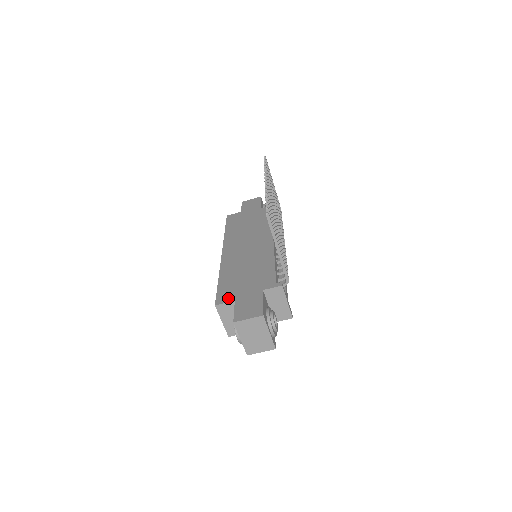
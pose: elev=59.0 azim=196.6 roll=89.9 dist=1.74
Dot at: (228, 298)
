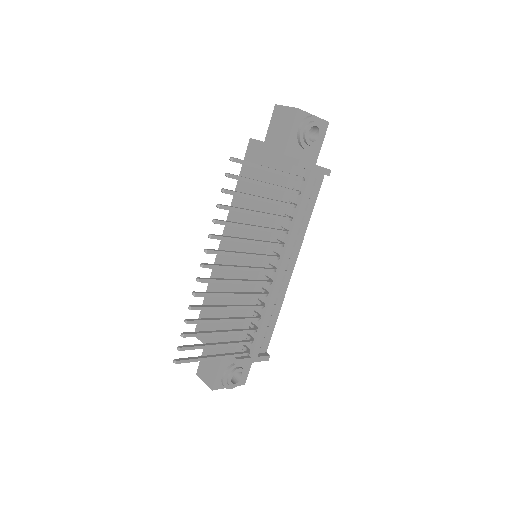
Dot at: (202, 336)
